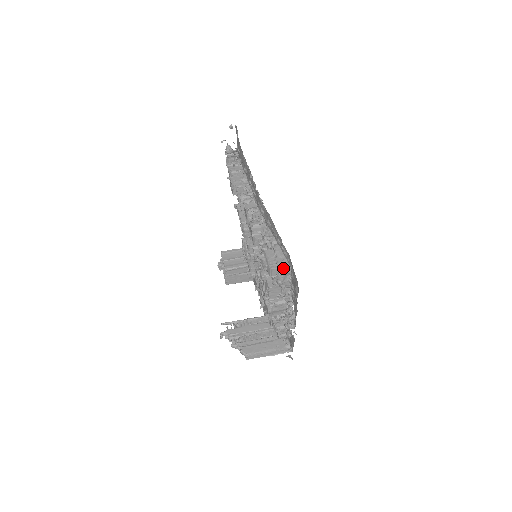
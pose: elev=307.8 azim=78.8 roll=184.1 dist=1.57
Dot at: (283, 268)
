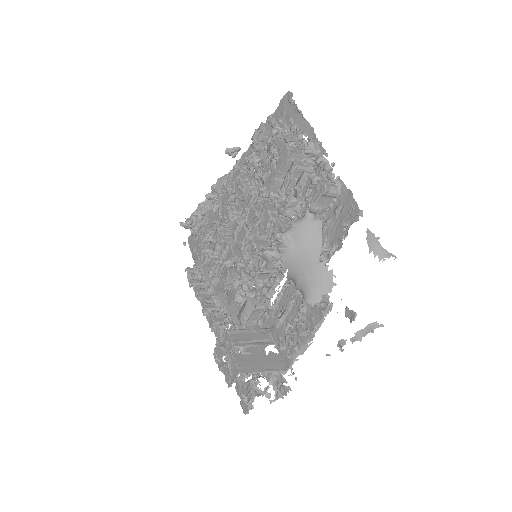
Dot at: (271, 117)
